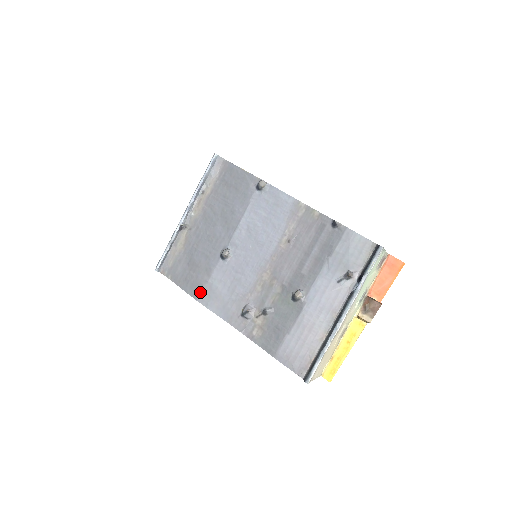
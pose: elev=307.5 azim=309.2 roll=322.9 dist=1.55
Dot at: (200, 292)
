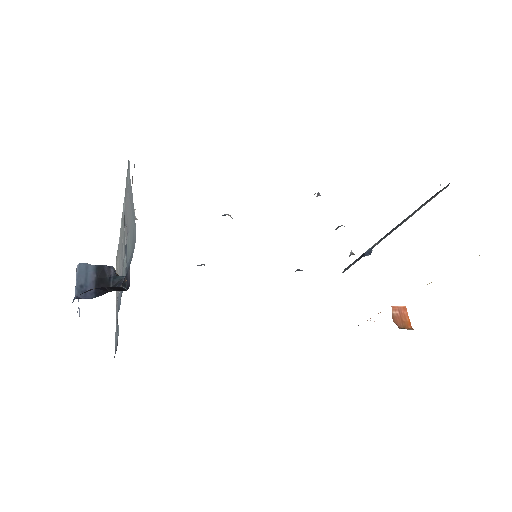
Dot at: occluded
